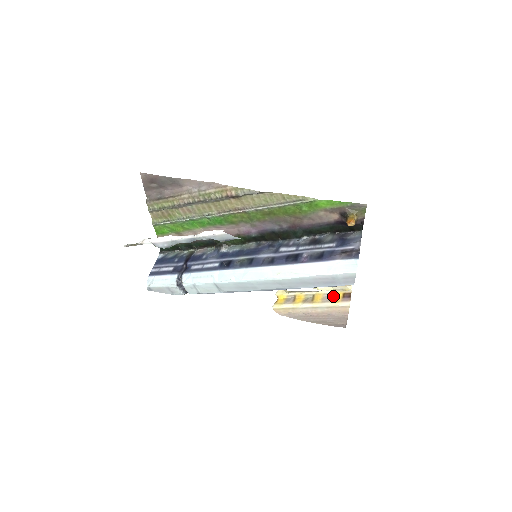
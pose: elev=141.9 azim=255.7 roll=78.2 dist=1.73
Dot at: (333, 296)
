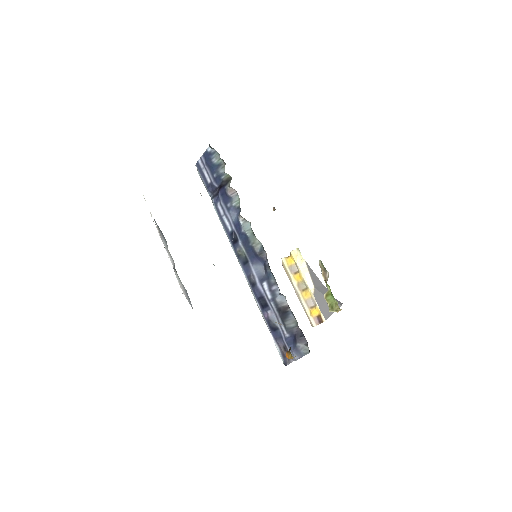
Dot at: (314, 307)
